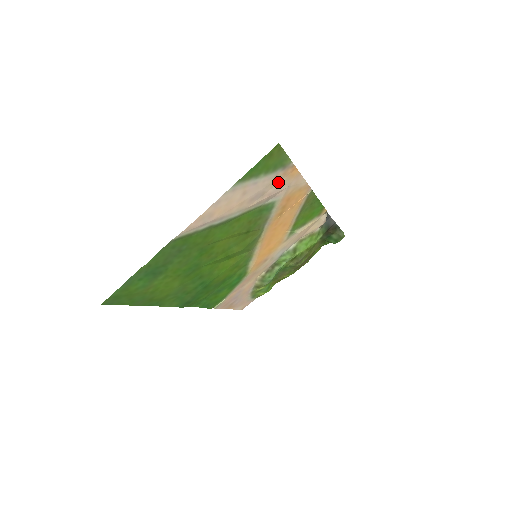
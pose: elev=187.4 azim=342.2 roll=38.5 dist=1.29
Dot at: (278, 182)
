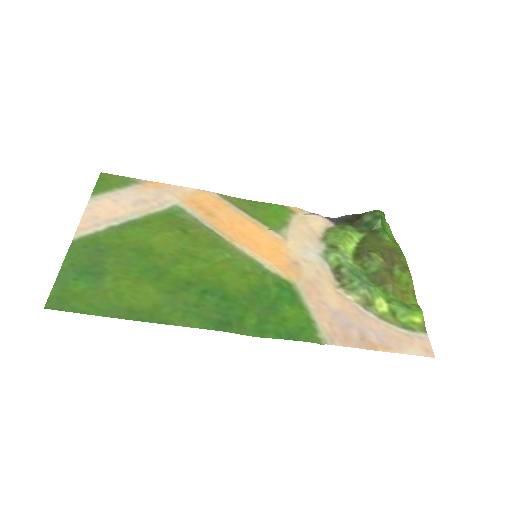
Dot at: (150, 192)
